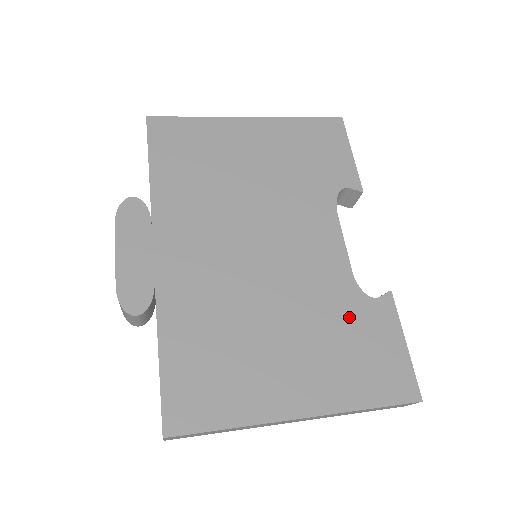
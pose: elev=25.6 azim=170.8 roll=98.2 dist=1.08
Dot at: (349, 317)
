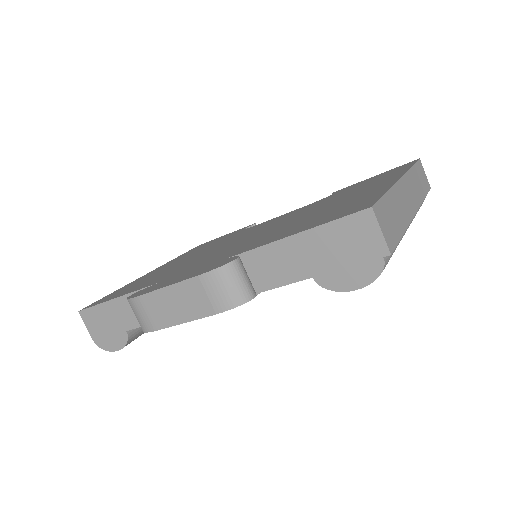
Dot at: occluded
